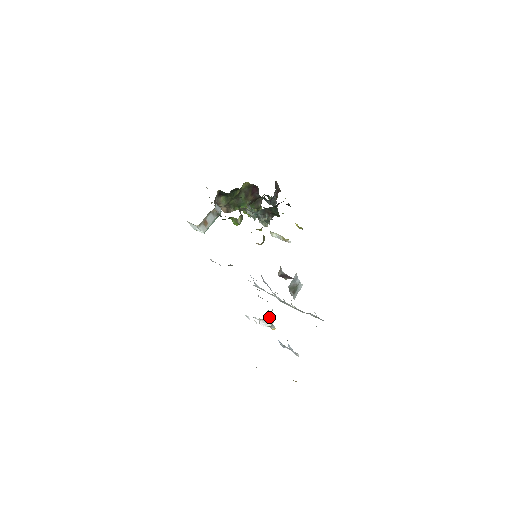
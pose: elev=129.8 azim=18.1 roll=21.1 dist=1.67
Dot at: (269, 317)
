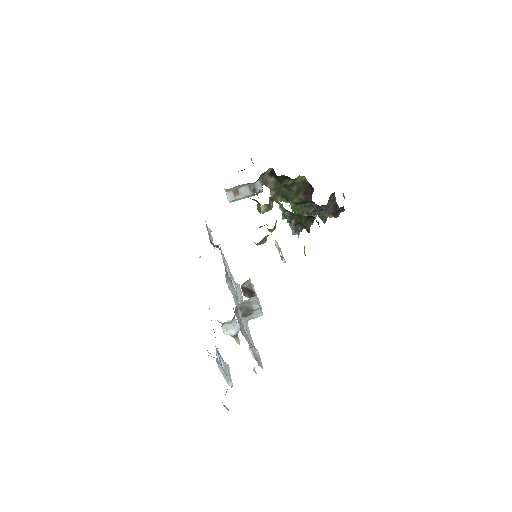
Dot at: (233, 326)
